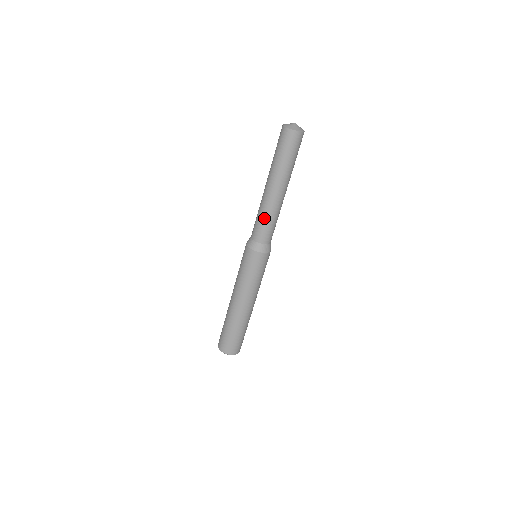
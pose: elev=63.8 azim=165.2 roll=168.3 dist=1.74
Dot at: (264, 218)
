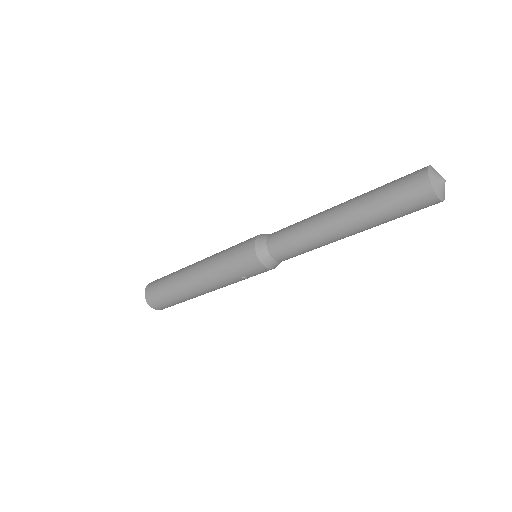
Dot at: (307, 249)
